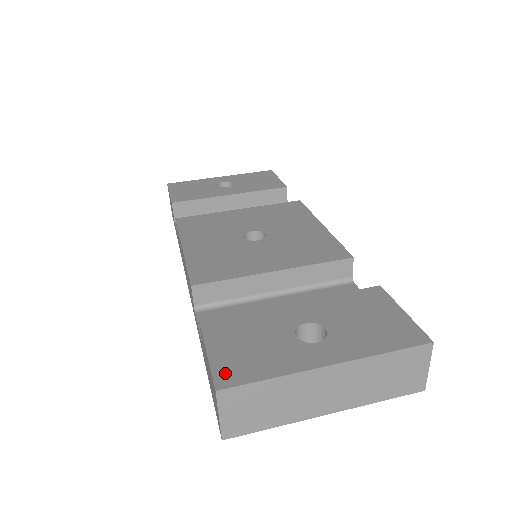
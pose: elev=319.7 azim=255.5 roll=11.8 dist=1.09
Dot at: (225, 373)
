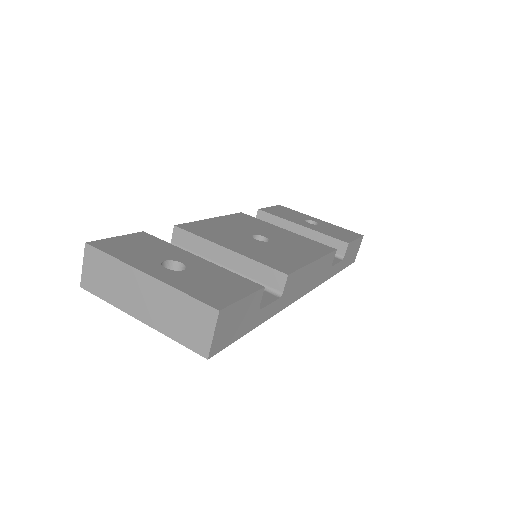
Dot at: (103, 243)
